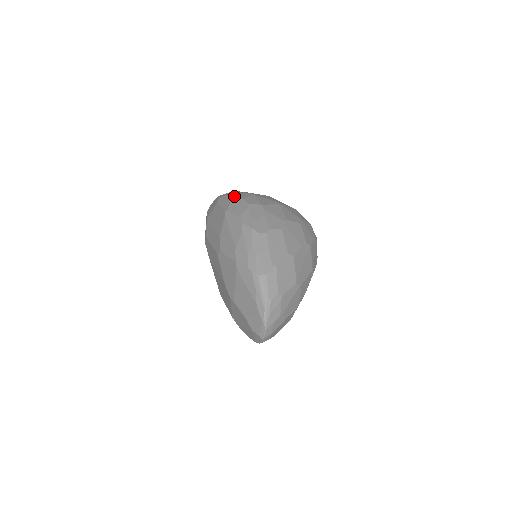
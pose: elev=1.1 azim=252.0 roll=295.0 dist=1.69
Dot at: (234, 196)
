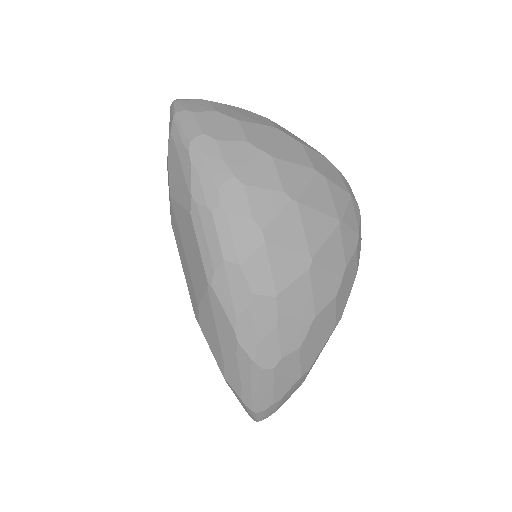
Dot at: (225, 239)
